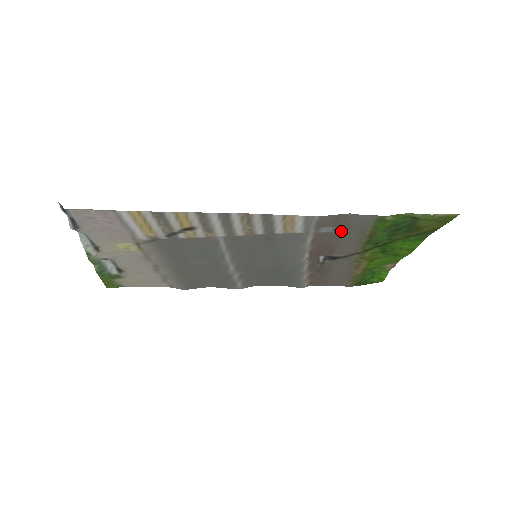
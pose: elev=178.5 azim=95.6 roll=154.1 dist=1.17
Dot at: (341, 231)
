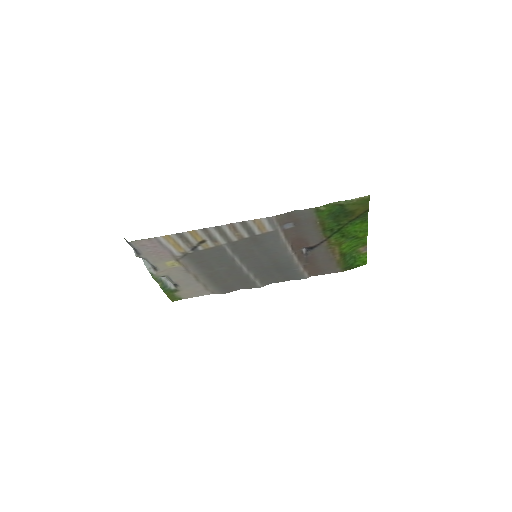
Dot at: (299, 225)
